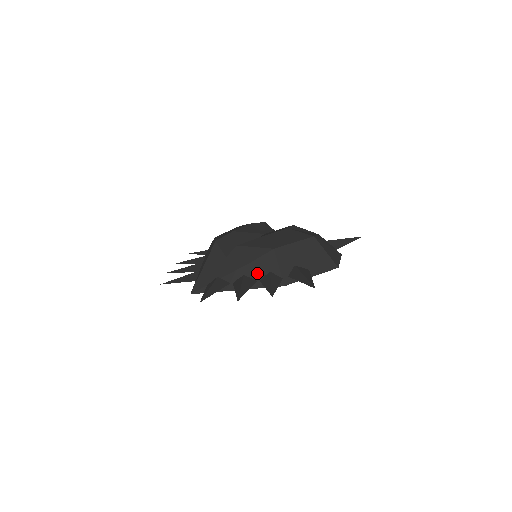
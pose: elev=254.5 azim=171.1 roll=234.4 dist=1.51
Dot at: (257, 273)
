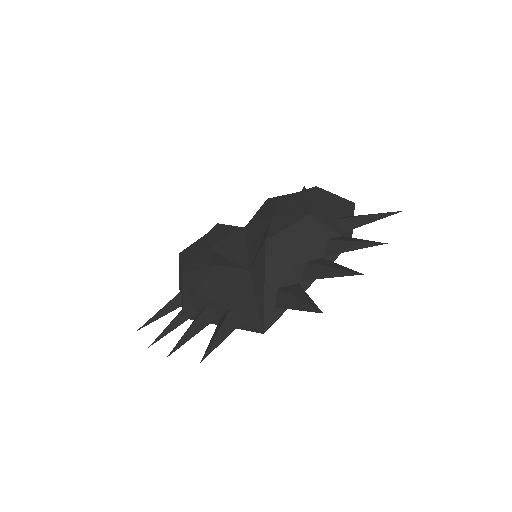
Dot at: (316, 250)
